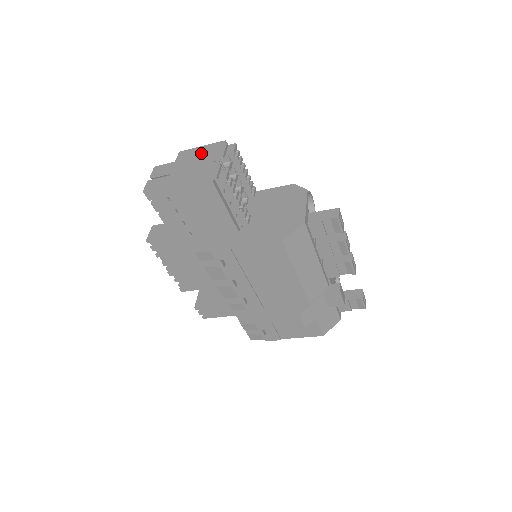
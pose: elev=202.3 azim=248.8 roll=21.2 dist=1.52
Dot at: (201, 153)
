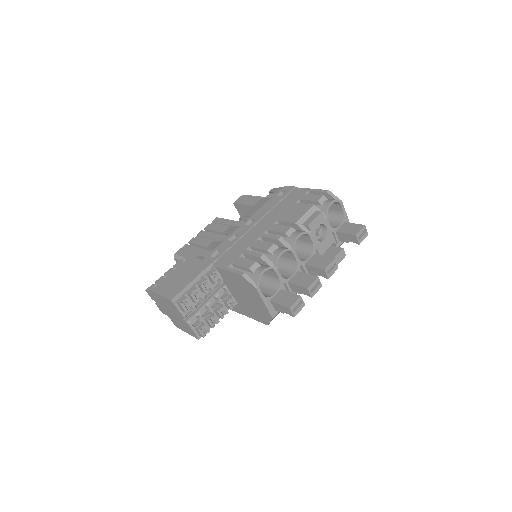
Dot at: (166, 304)
